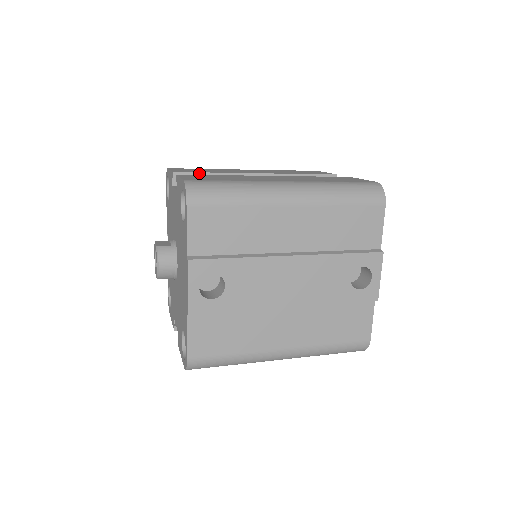
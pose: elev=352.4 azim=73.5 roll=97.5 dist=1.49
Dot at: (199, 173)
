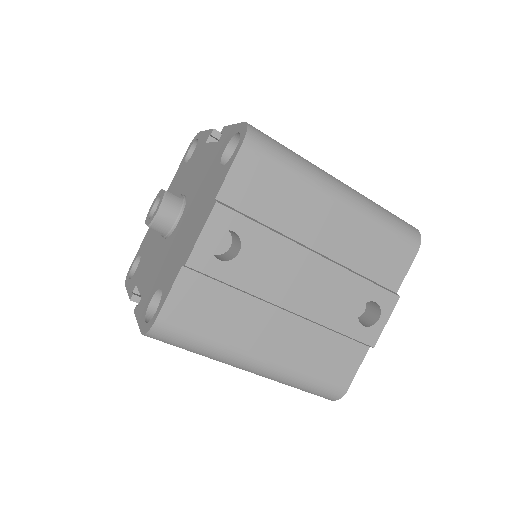
Dot at: occluded
